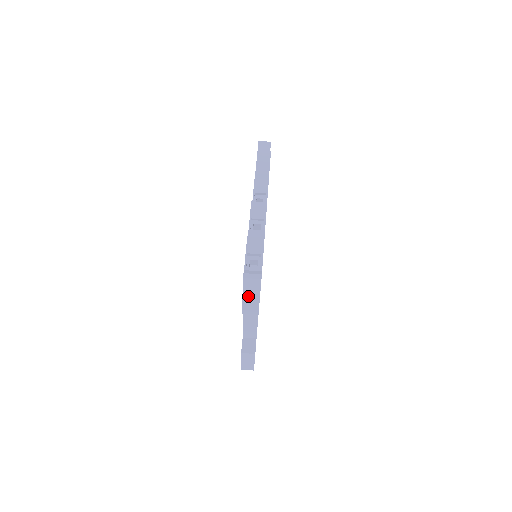
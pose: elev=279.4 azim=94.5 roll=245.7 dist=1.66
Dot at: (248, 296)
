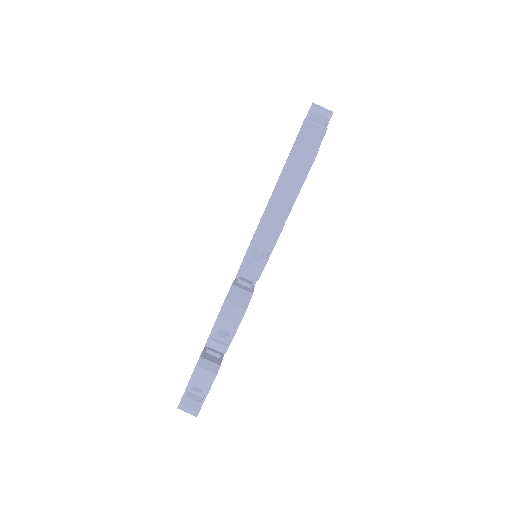
Dot at: occluded
